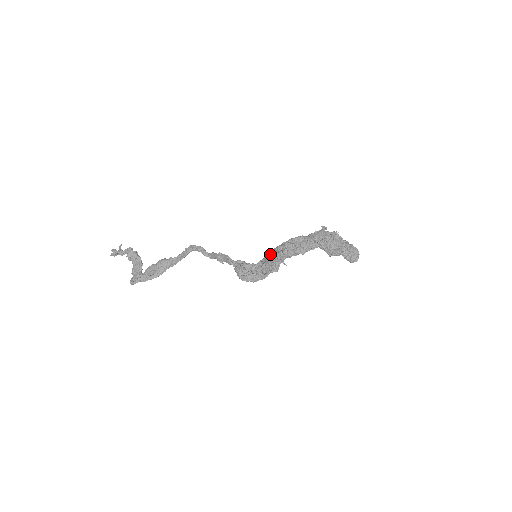
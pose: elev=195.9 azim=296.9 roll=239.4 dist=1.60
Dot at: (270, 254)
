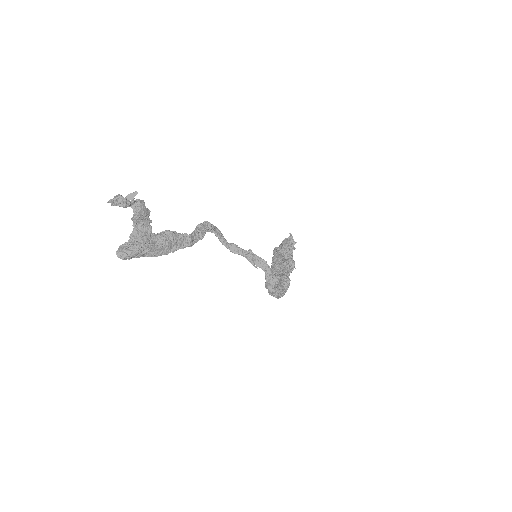
Dot at: (280, 263)
